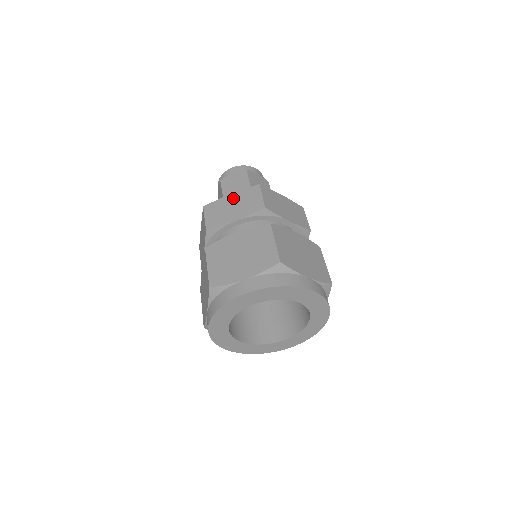
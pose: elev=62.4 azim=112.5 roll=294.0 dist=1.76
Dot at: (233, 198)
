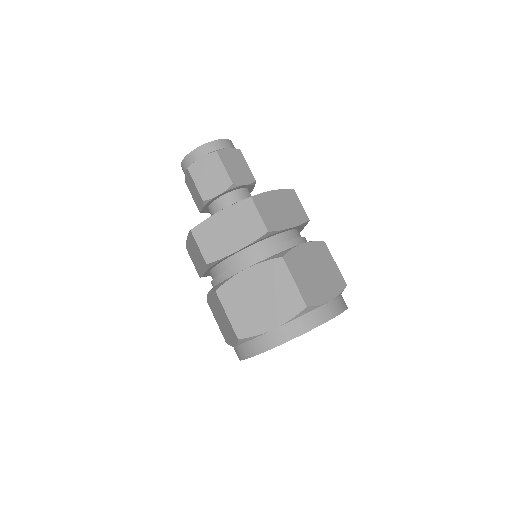
Dot at: (224, 218)
